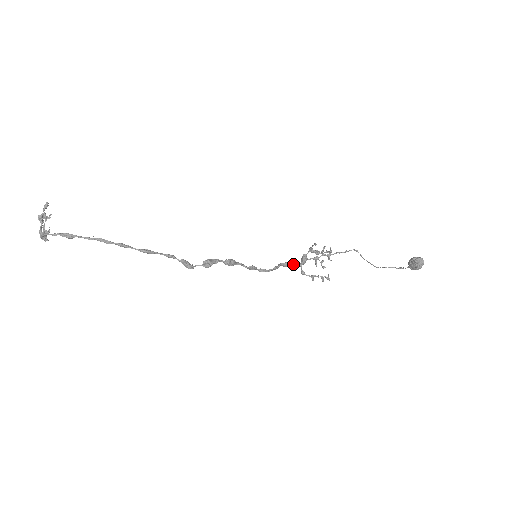
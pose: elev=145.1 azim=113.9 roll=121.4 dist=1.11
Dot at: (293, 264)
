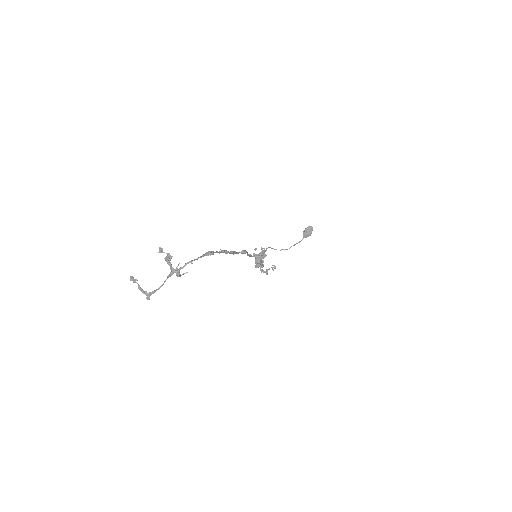
Dot at: occluded
